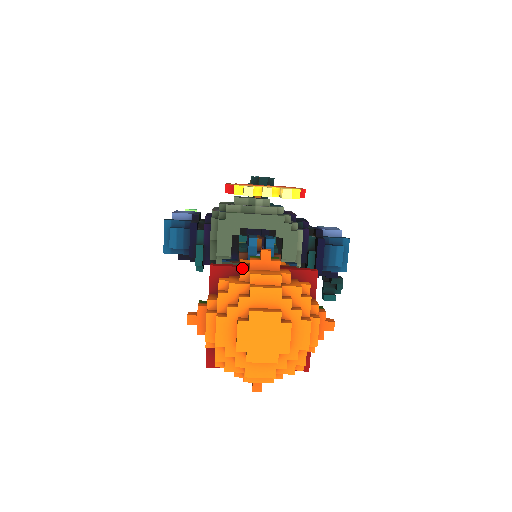
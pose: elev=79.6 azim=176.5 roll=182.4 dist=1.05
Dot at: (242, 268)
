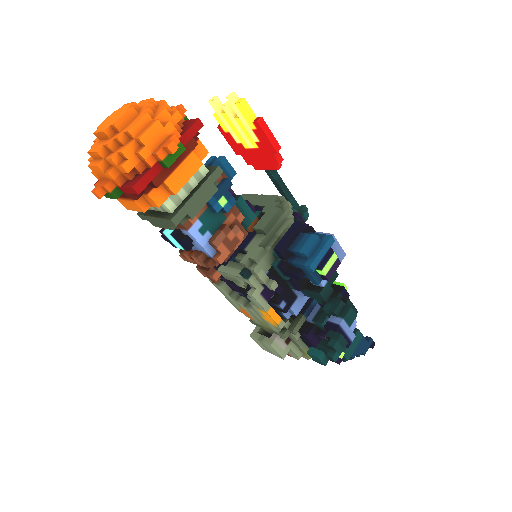
Dot at: occluded
